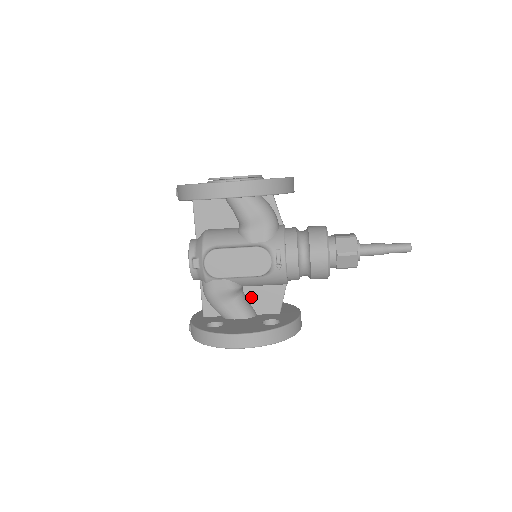
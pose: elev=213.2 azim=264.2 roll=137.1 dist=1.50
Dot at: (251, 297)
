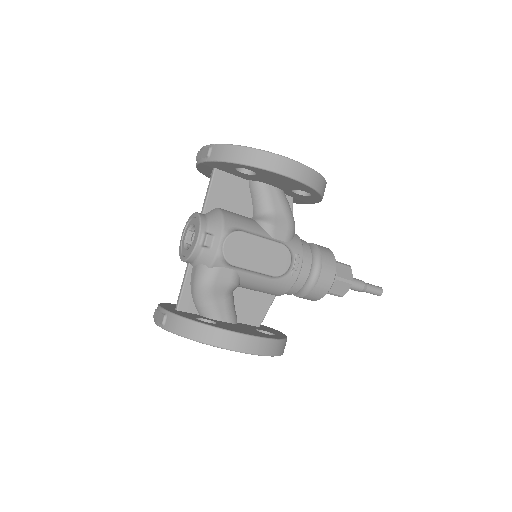
Dot at: (238, 300)
